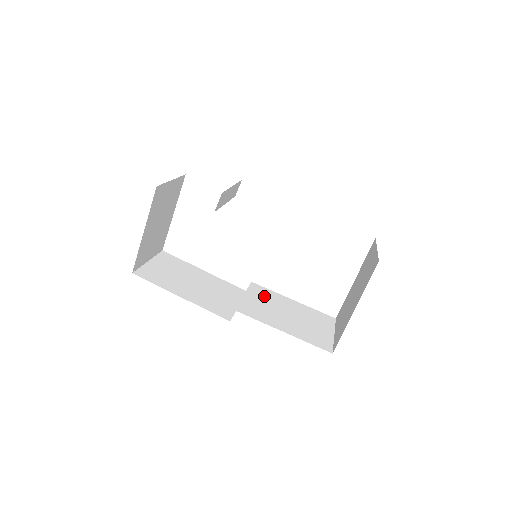
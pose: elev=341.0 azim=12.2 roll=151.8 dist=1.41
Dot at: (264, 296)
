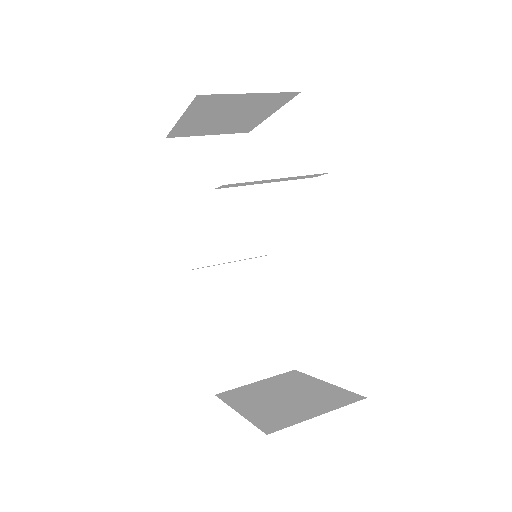
Dot at: (257, 281)
